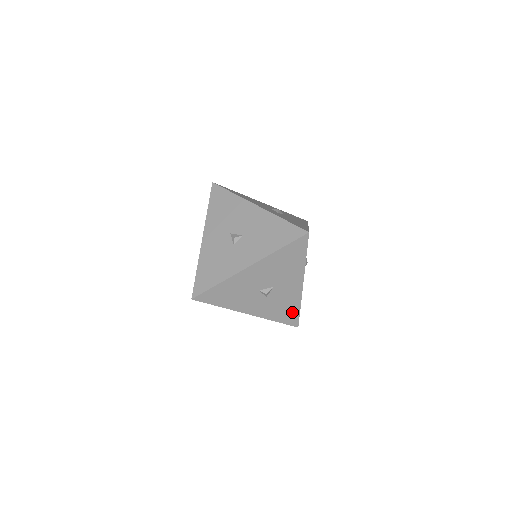
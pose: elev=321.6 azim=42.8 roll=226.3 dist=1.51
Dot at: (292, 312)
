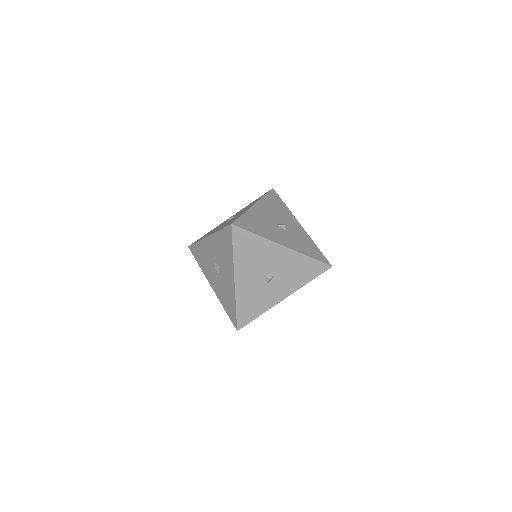
Dot at: occluded
